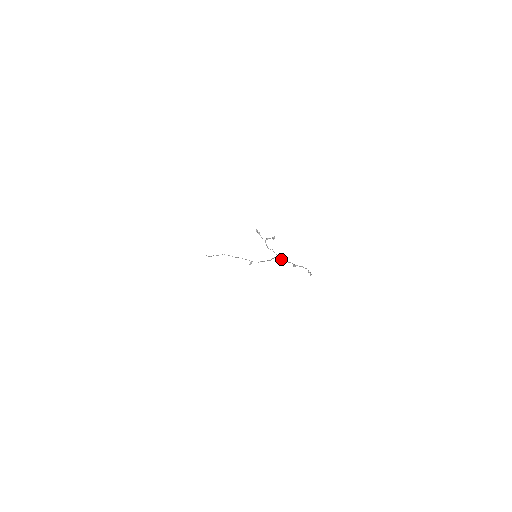
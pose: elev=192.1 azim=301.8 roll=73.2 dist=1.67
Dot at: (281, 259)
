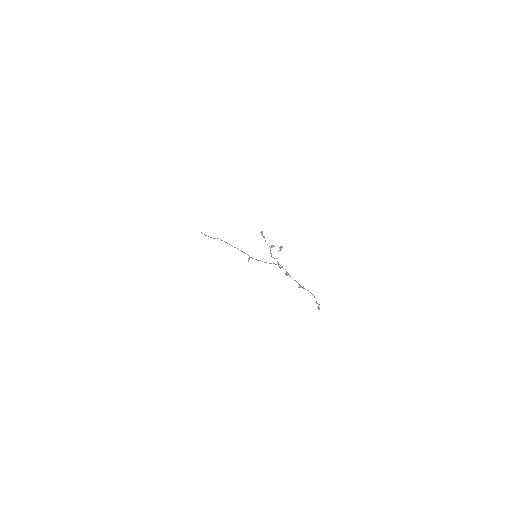
Dot at: (285, 274)
